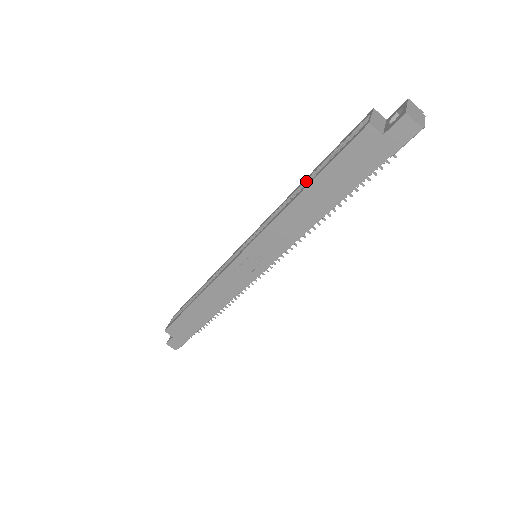
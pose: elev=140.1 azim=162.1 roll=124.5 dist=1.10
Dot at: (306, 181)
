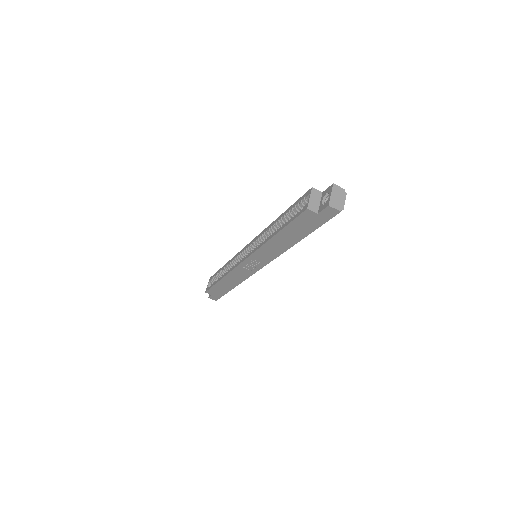
Dot at: (278, 222)
